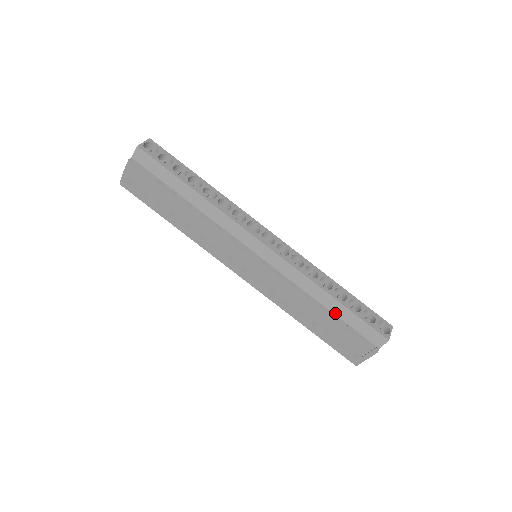
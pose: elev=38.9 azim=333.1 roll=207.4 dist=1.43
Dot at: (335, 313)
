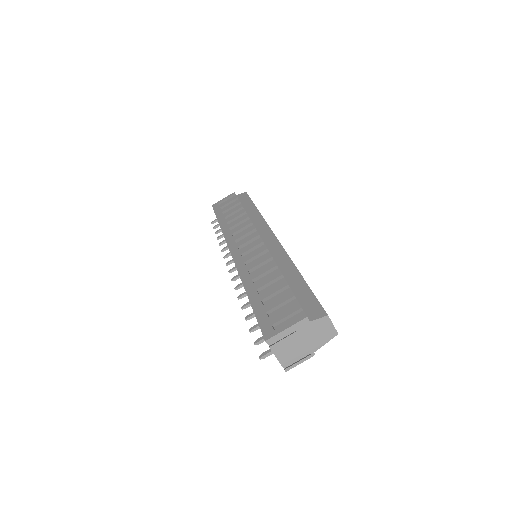
Dot at: (290, 284)
